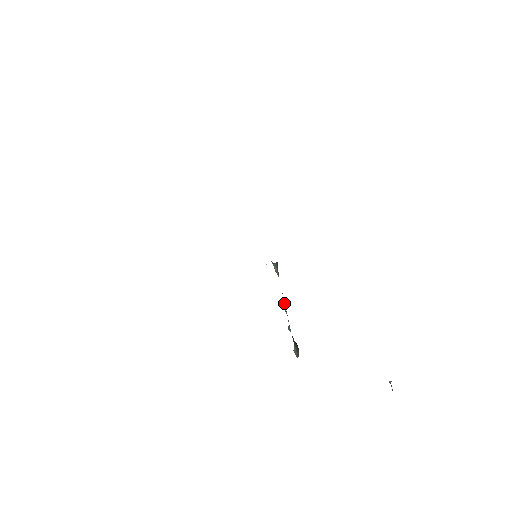
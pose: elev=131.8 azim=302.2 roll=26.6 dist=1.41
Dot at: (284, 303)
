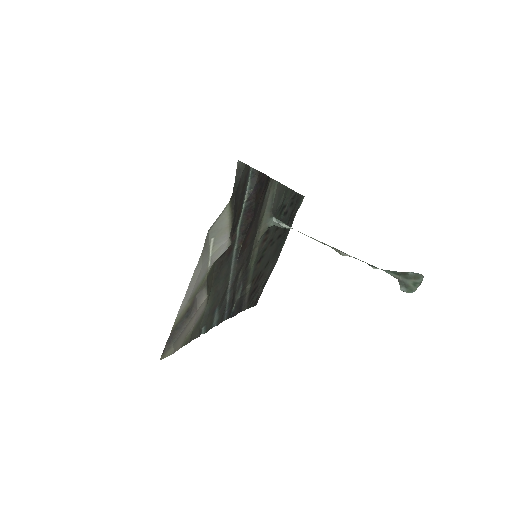
Dot at: occluded
